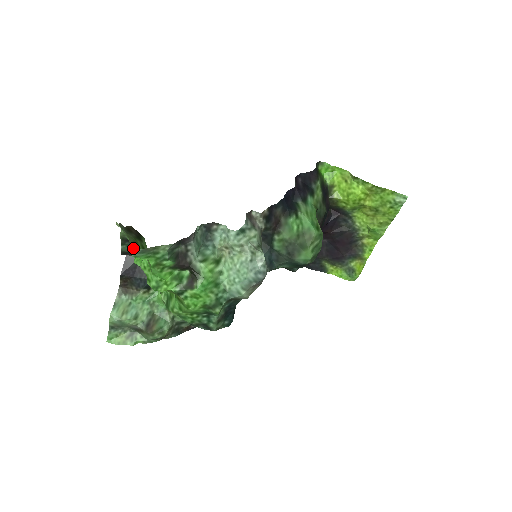
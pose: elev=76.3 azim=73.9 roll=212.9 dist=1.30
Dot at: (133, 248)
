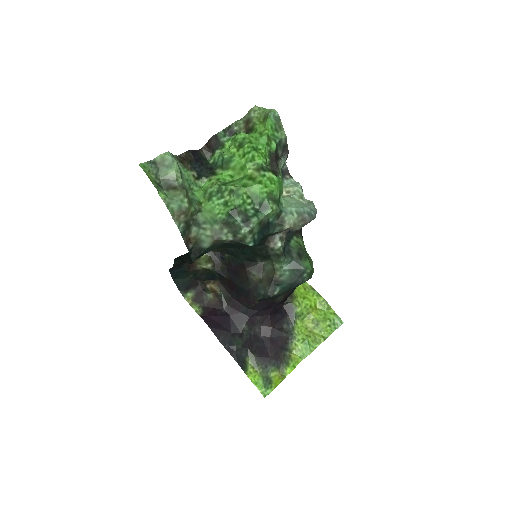
Dot at: occluded
